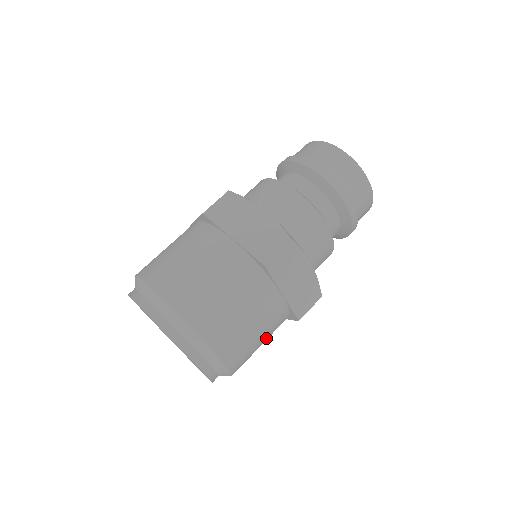
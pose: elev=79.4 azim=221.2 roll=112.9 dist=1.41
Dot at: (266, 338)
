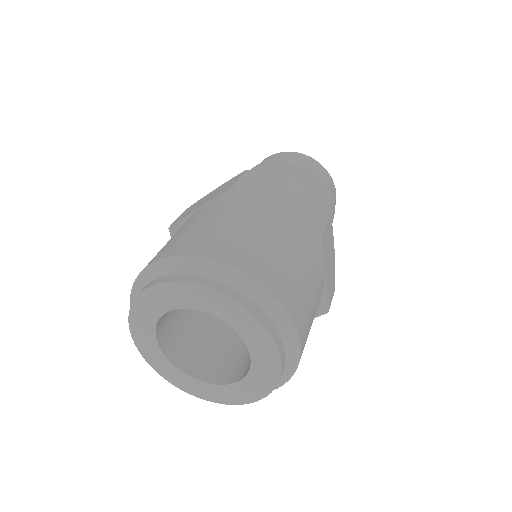
Dot at: occluded
